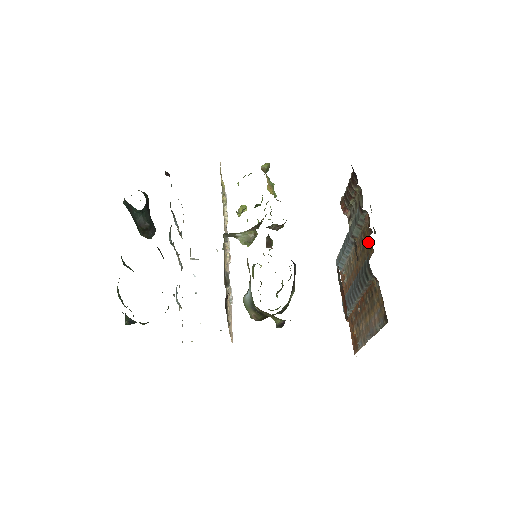
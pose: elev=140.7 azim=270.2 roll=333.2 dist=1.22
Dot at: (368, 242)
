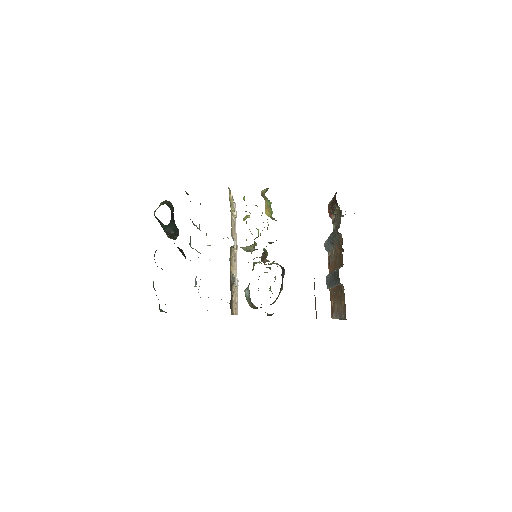
Dot at: (341, 255)
